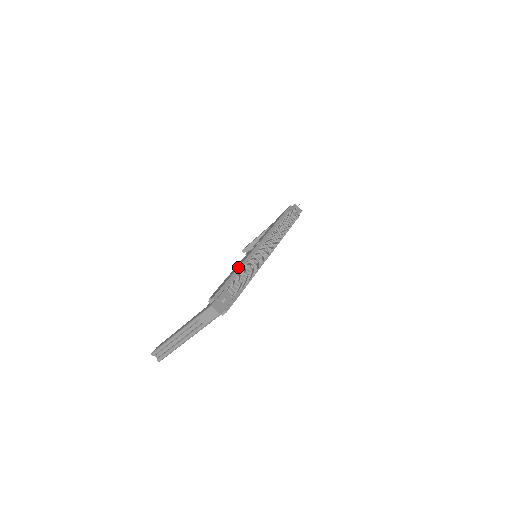
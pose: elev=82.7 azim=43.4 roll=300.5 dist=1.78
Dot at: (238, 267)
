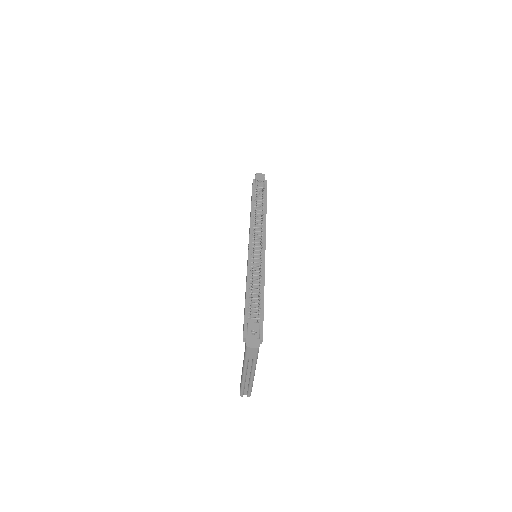
Dot at: (246, 288)
